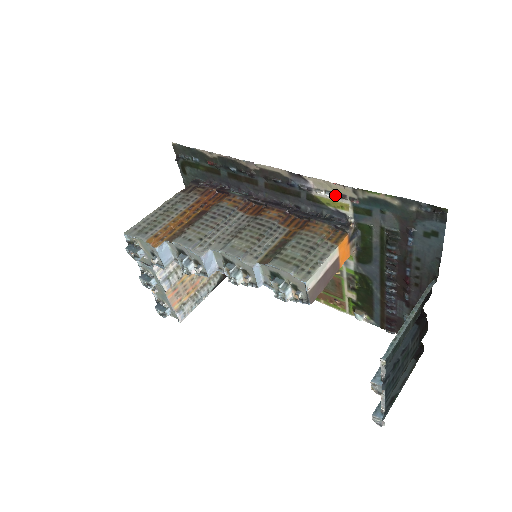
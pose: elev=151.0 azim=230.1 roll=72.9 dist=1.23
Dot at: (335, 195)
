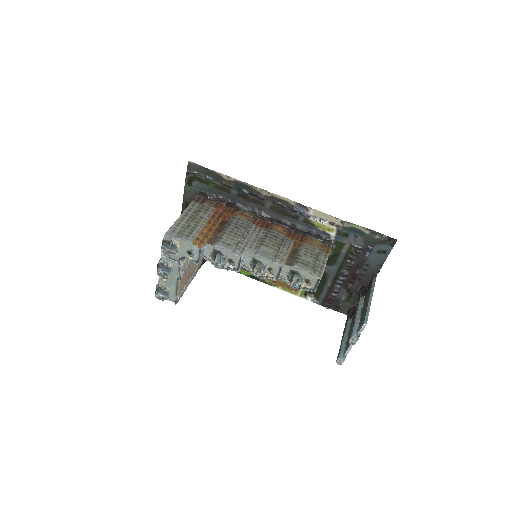
Dot at: (327, 222)
